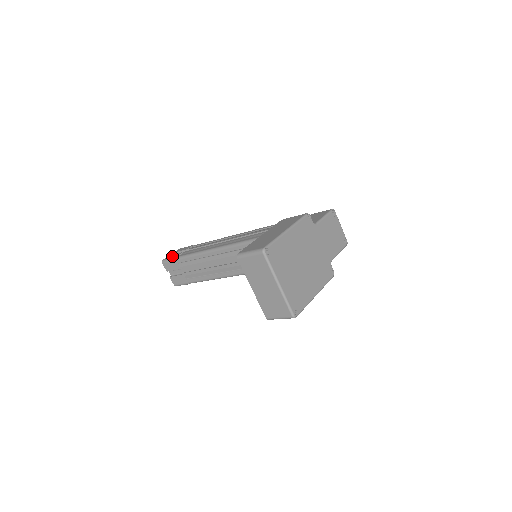
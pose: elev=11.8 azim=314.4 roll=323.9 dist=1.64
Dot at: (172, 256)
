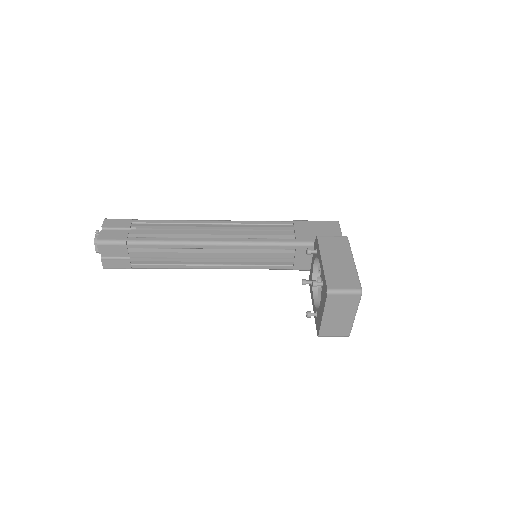
Dot at: (114, 237)
